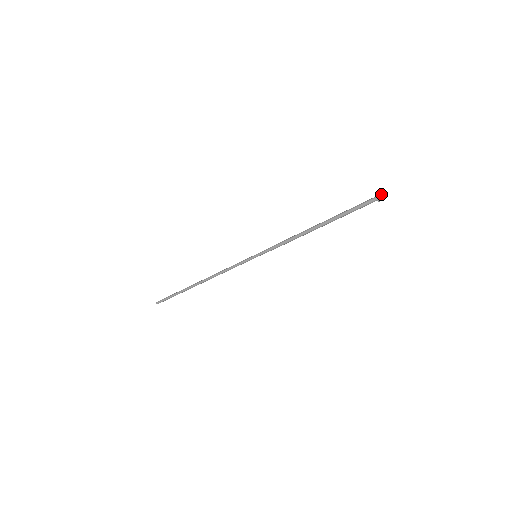
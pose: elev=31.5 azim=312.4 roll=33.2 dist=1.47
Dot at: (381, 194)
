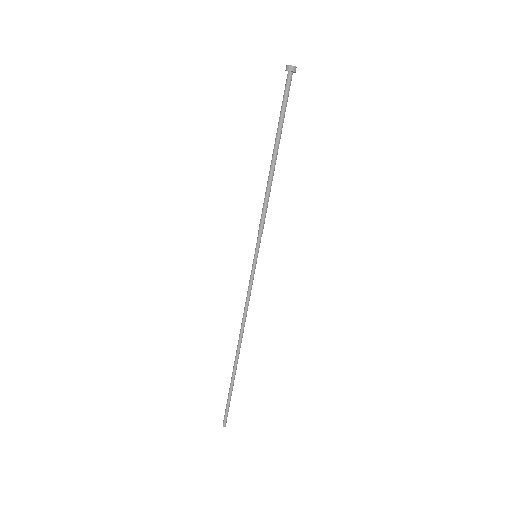
Dot at: (290, 66)
